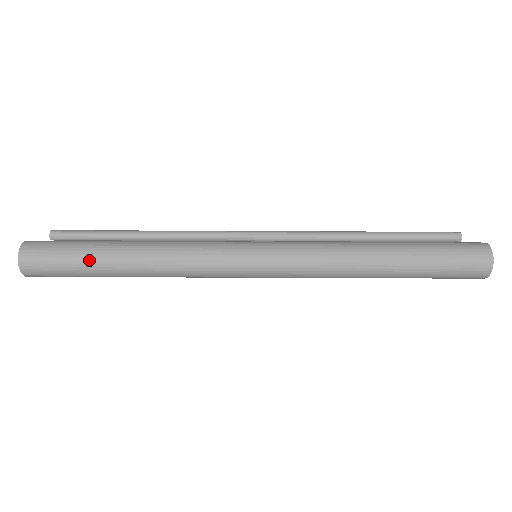
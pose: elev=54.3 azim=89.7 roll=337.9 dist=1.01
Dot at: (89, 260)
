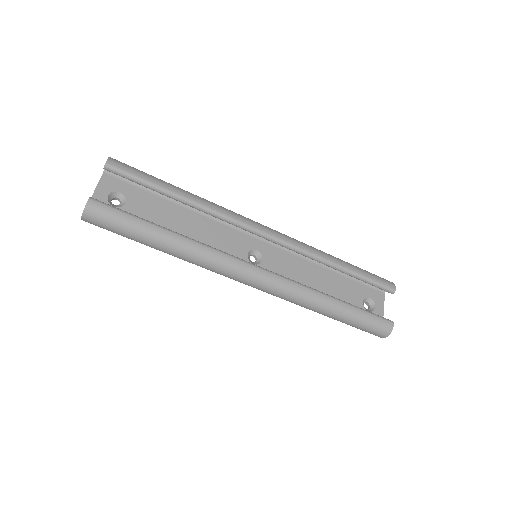
Dot at: (136, 238)
